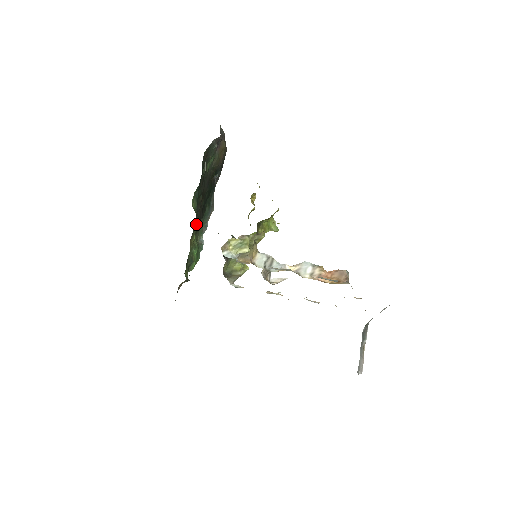
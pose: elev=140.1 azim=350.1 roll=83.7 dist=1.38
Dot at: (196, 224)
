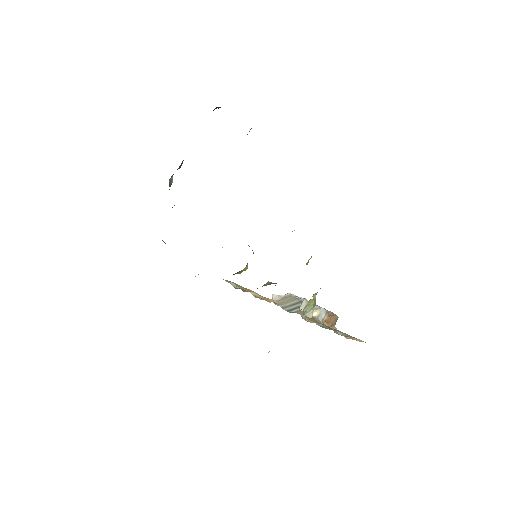
Dot at: occluded
